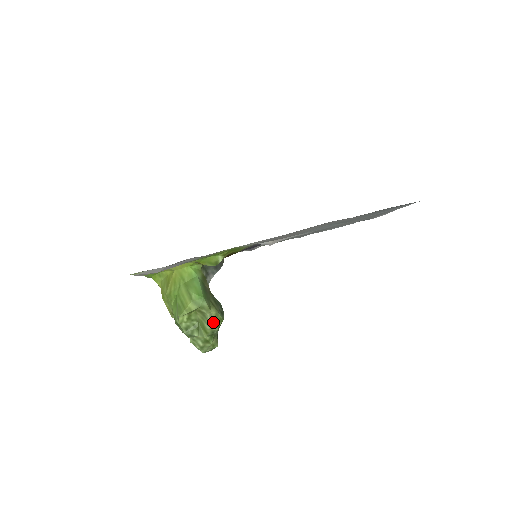
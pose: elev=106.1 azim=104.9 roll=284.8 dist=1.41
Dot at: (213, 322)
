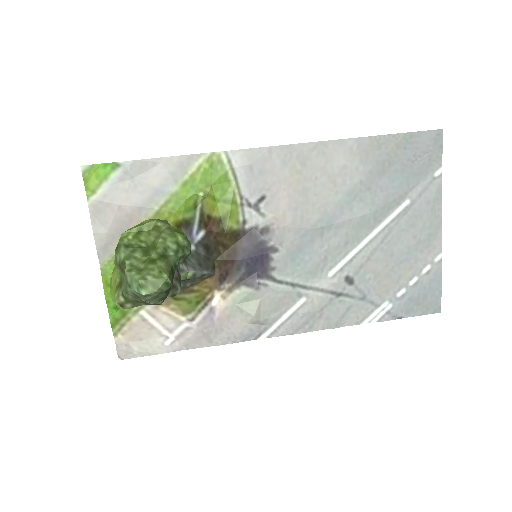
Dot at: (169, 232)
